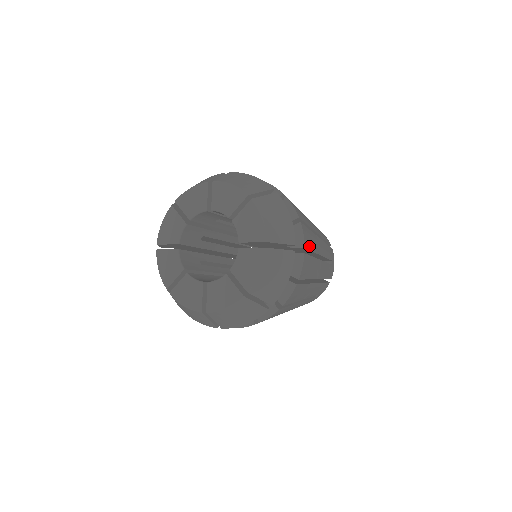
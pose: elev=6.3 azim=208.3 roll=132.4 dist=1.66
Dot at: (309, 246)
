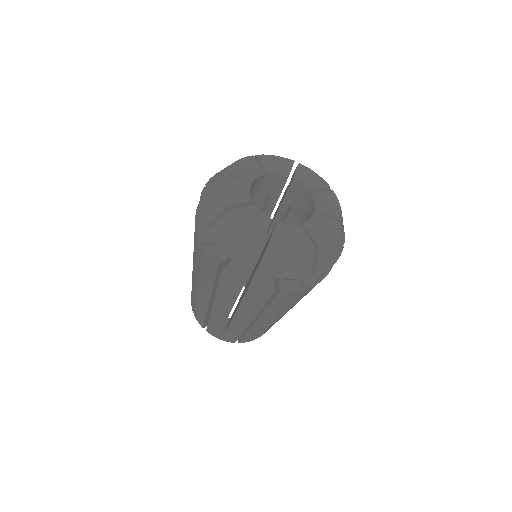
Dot at: occluded
